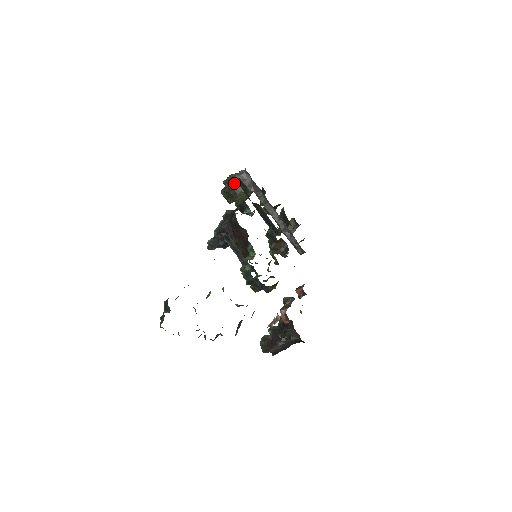
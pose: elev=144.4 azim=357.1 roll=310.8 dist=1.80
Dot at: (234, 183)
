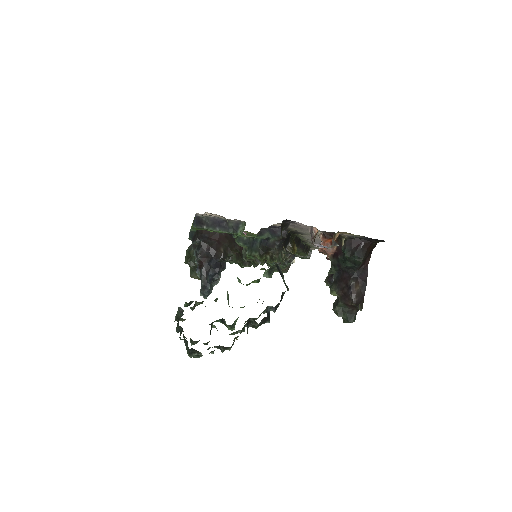
Dot at: occluded
